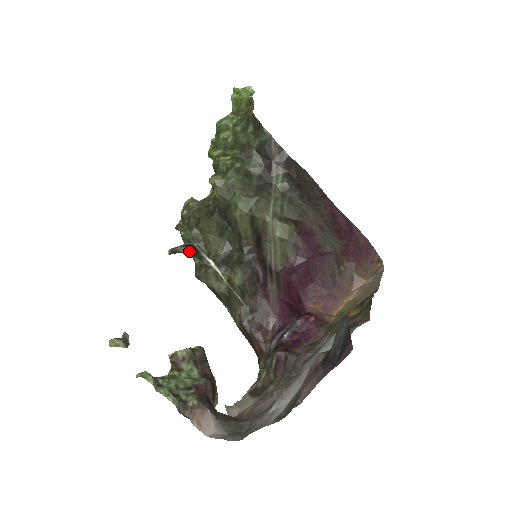
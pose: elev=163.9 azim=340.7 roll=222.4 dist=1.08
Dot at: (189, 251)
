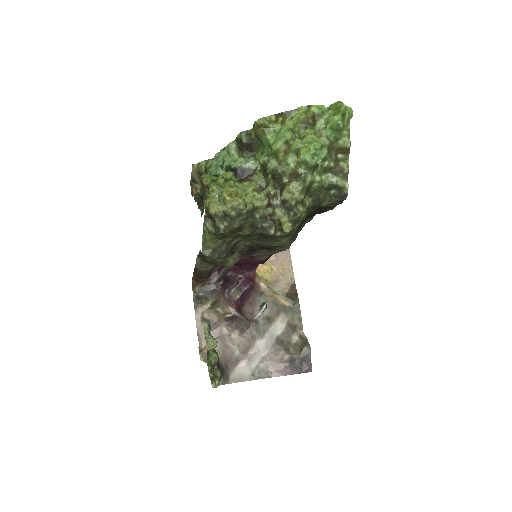
Dot at: occluded
